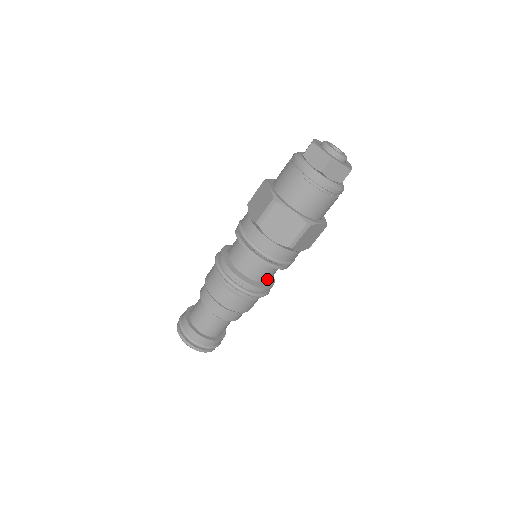
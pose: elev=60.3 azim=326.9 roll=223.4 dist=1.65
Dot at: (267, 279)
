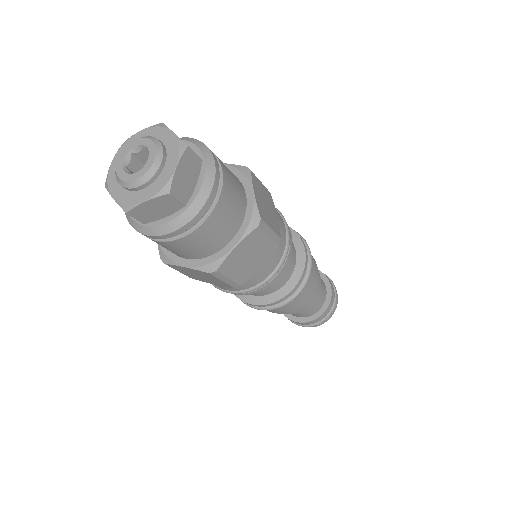
Dot at: (292, 248)
